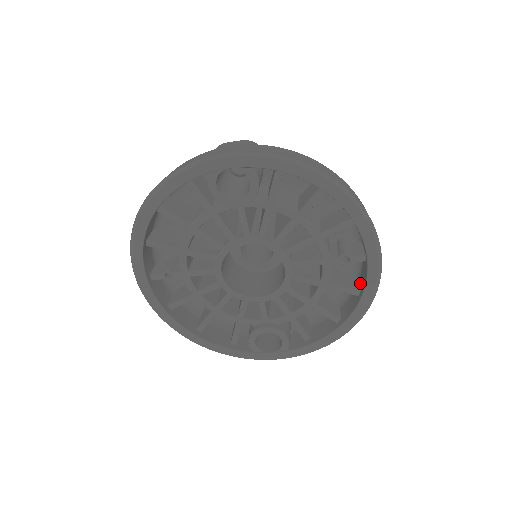
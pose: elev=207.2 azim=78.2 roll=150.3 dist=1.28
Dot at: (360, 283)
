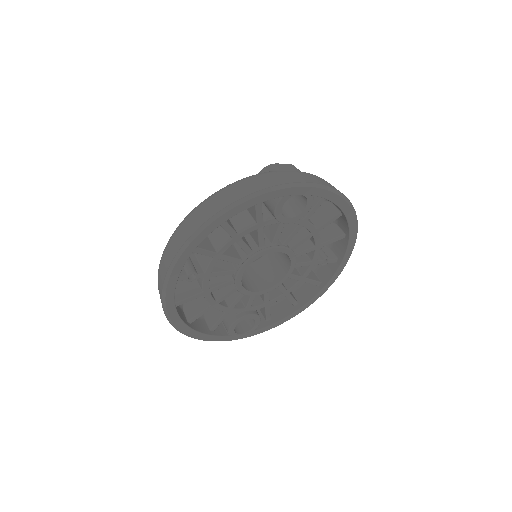
Dot at: (319, 276)
